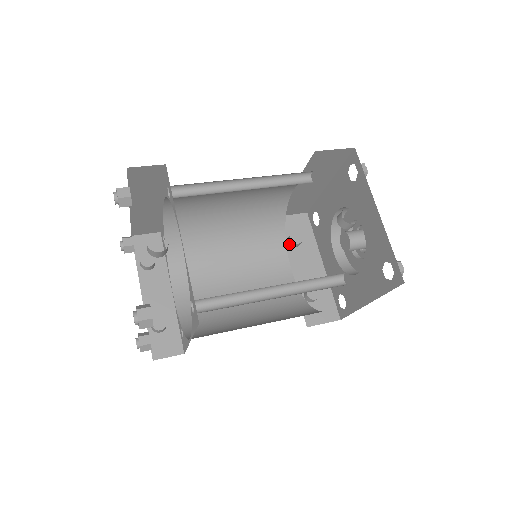
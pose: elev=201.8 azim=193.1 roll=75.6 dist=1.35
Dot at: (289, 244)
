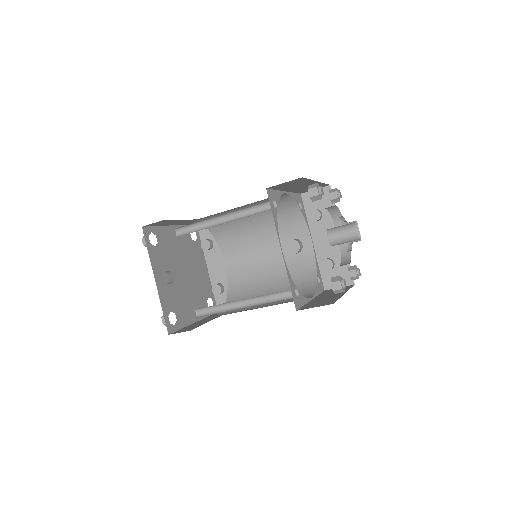
Dot at: occluded
